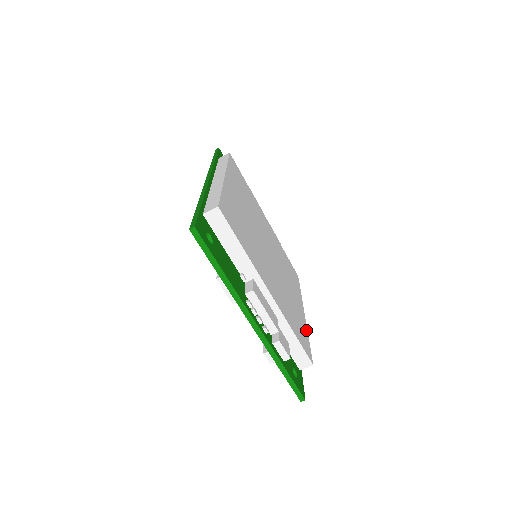
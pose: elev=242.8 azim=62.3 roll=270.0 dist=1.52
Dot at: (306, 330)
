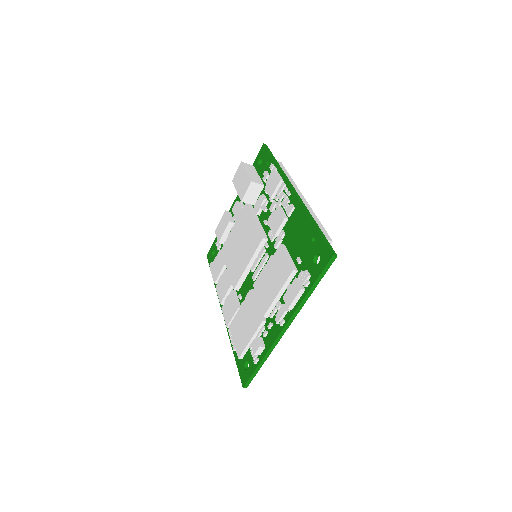
Dot at: occluded
